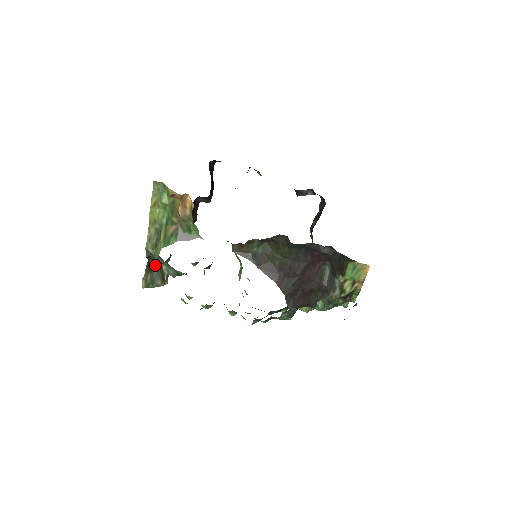
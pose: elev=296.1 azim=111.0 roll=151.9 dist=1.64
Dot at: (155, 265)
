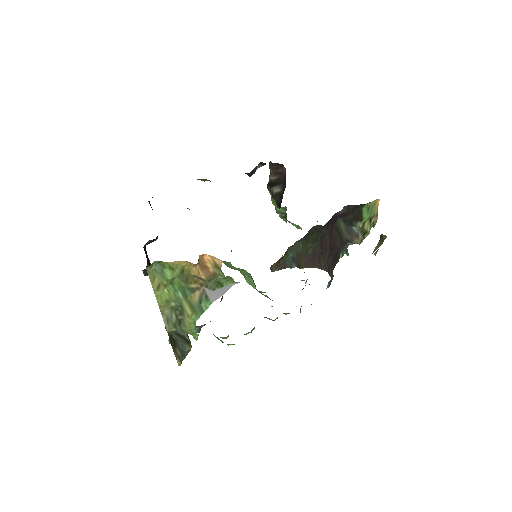
Dot at: (174, 337)
